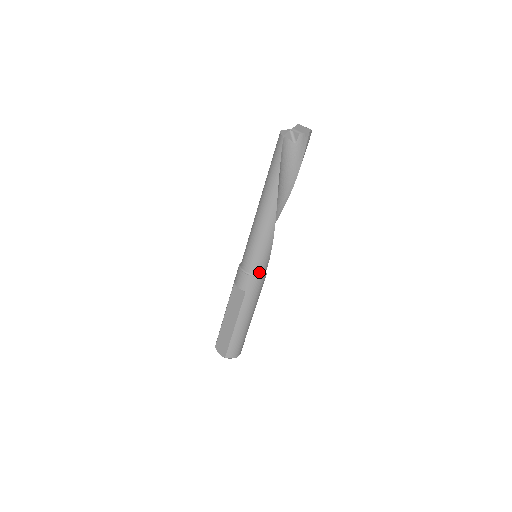
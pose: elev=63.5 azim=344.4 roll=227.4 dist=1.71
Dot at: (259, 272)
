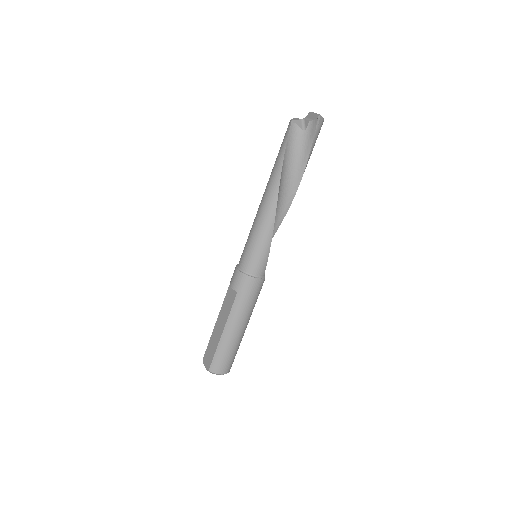
Dot at: (254, 271)
